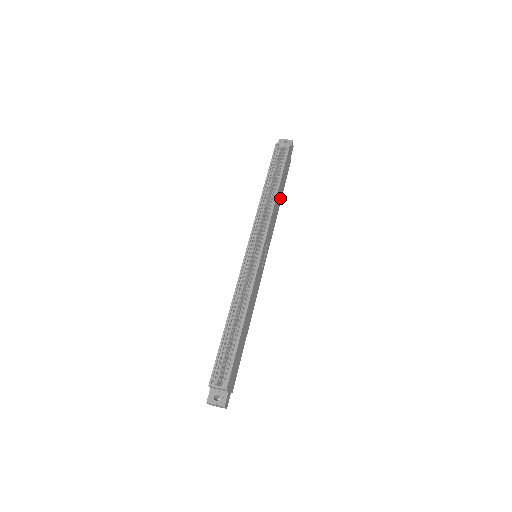
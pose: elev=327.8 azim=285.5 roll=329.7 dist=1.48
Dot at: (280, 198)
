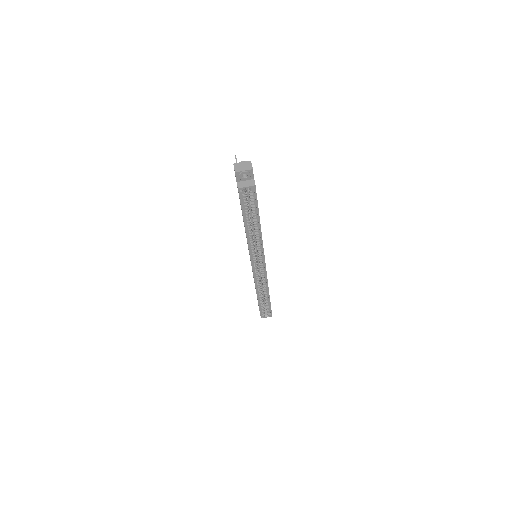
Dot at: occluded
